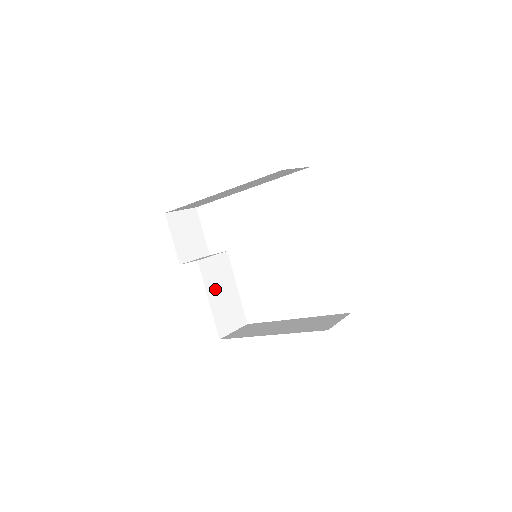
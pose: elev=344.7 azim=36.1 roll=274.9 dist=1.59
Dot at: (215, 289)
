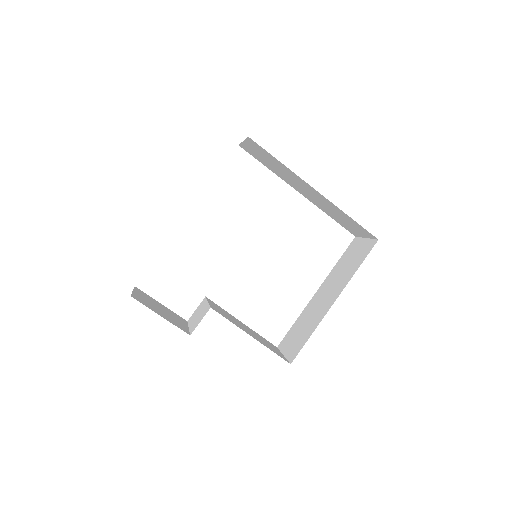
Dot at: (241, 327)
